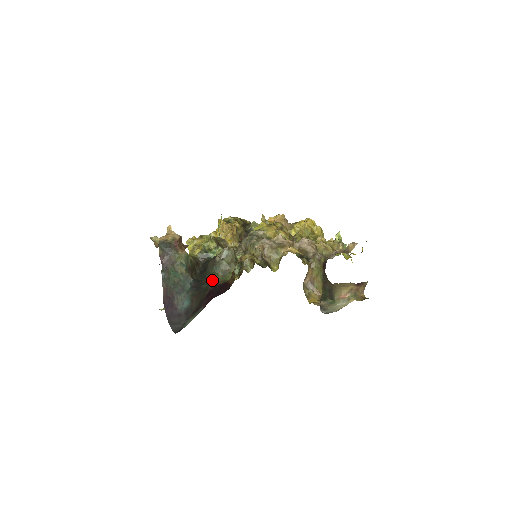
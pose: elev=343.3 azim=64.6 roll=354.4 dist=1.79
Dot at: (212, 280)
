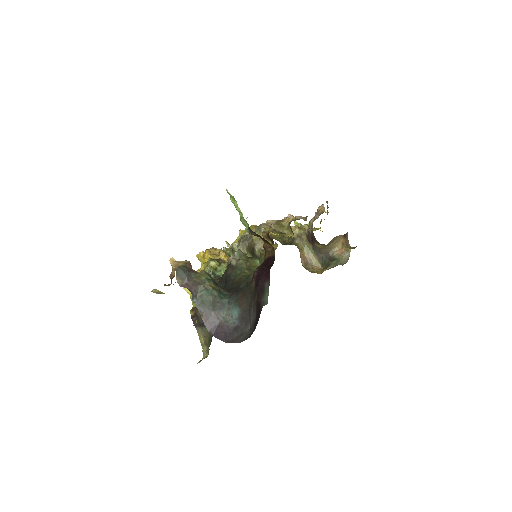
Dot at: (245, 277)
